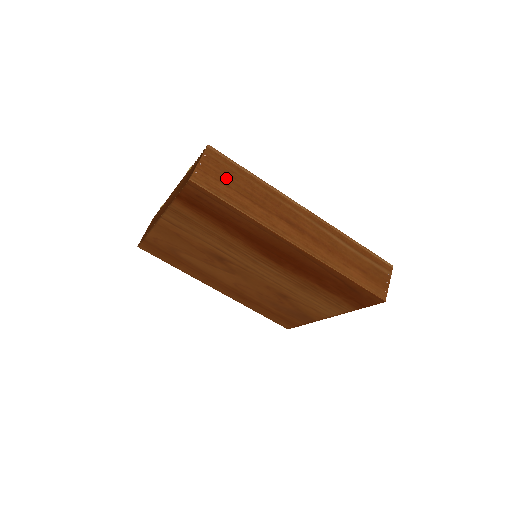
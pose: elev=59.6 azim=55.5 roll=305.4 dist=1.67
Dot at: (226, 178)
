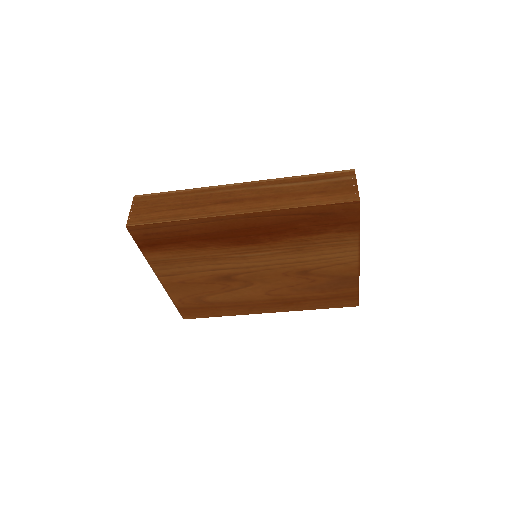
Dot at: (156, 207)
